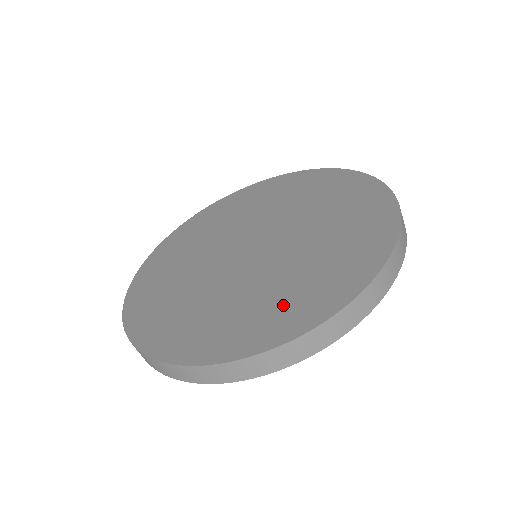
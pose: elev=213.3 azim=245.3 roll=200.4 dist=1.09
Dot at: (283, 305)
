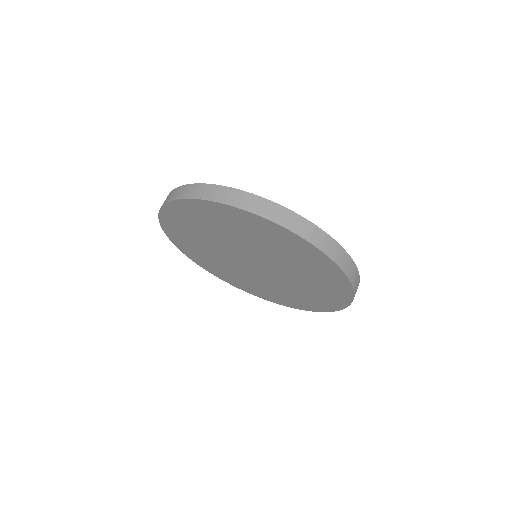
Dot at: occluded
